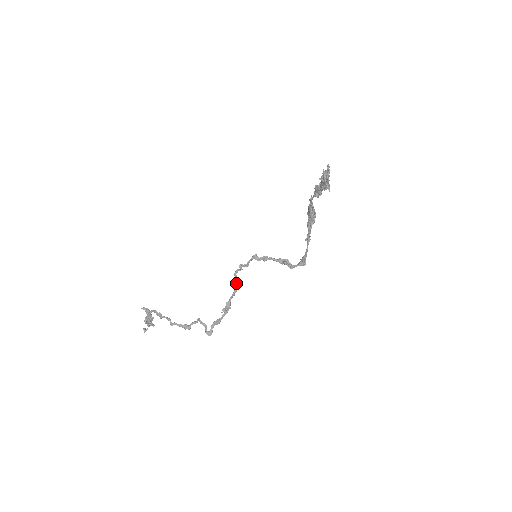
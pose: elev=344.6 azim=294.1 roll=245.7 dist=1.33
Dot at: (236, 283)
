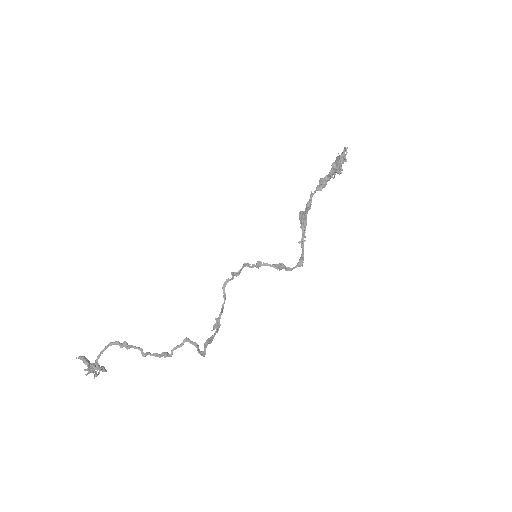
Dot at: occluded
